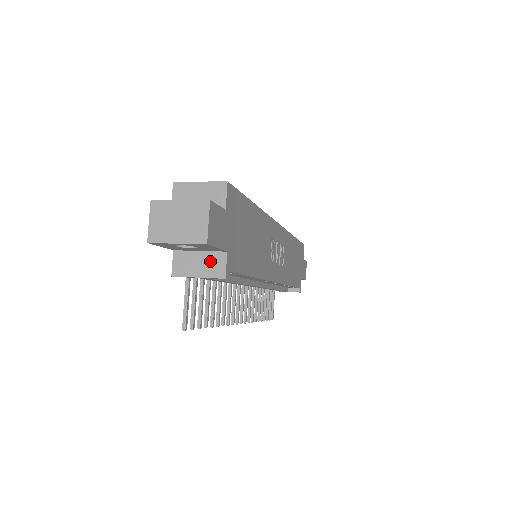
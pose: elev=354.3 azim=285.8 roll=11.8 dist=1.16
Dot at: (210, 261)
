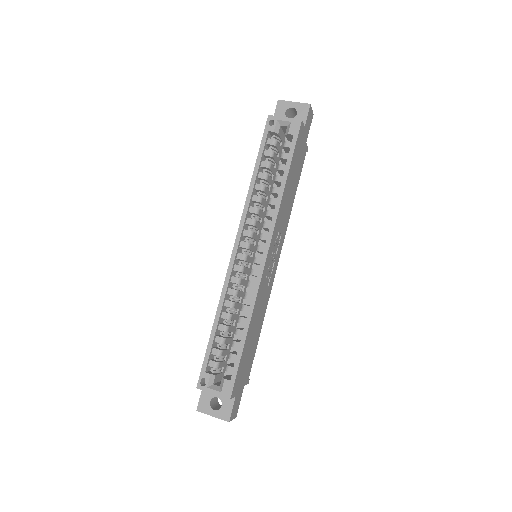
Dot at: occluded
